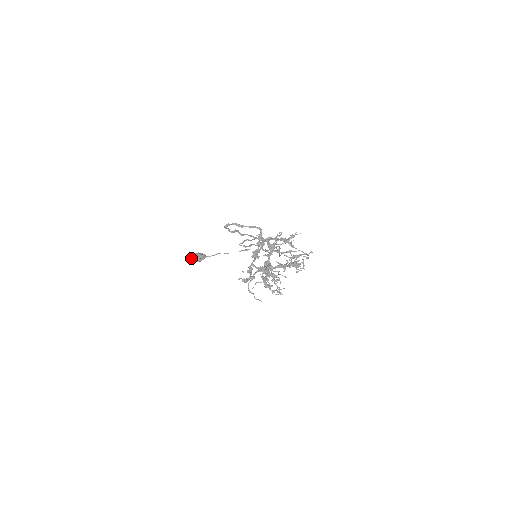
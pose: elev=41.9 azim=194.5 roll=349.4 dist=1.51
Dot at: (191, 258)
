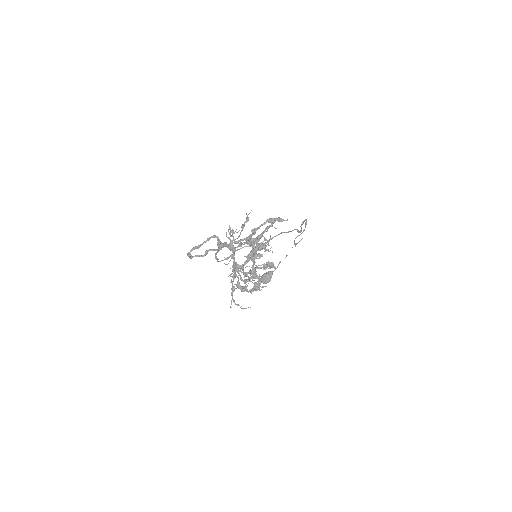
Dot at: occluded
